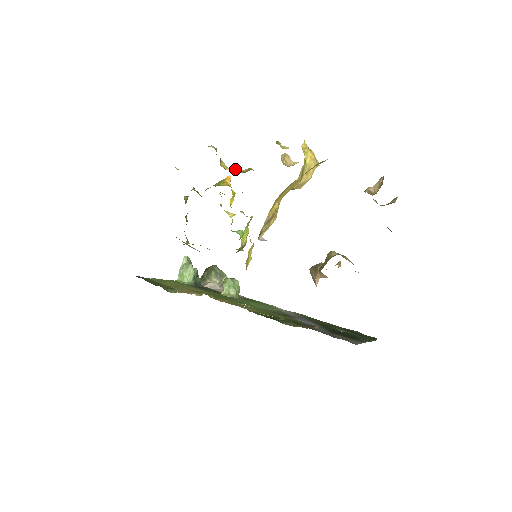
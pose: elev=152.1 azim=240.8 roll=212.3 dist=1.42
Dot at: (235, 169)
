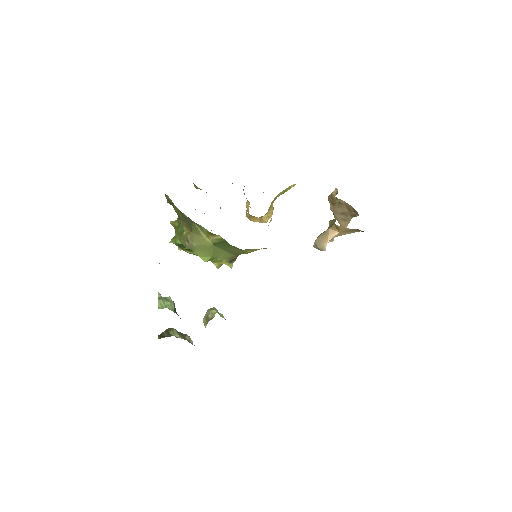
Dot at: occluded
